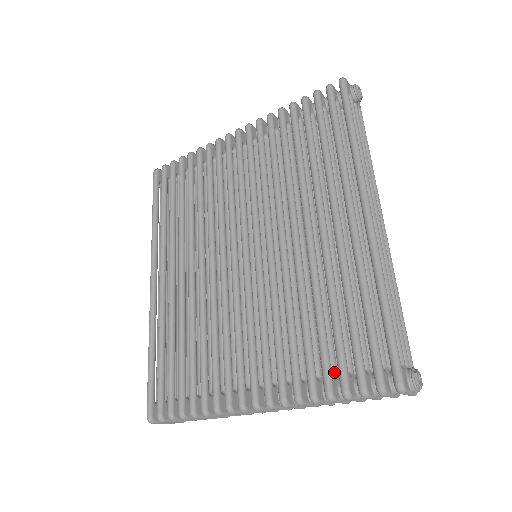
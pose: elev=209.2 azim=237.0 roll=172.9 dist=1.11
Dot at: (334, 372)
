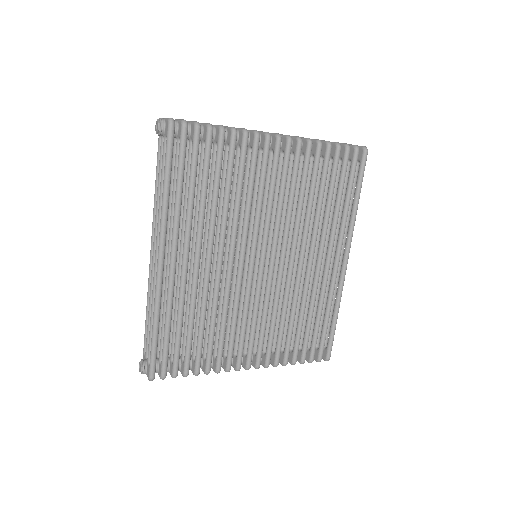
Dot at: occluded
